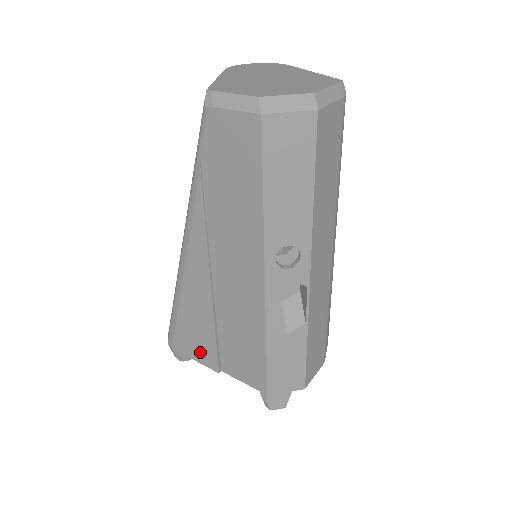
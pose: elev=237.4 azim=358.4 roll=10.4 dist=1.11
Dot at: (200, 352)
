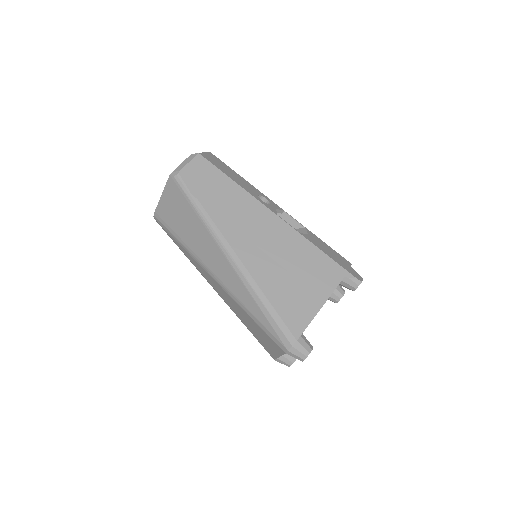
Dot at: (305, 307)
